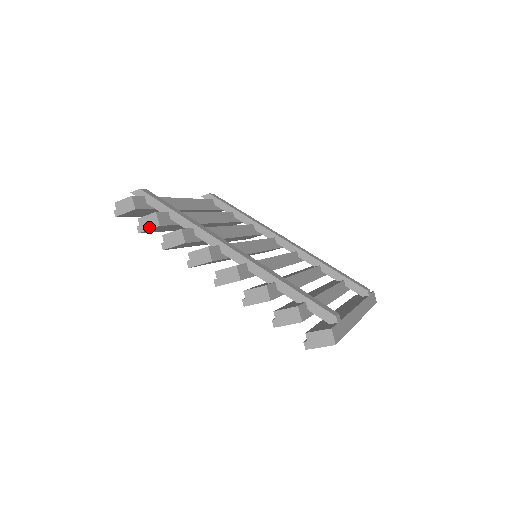
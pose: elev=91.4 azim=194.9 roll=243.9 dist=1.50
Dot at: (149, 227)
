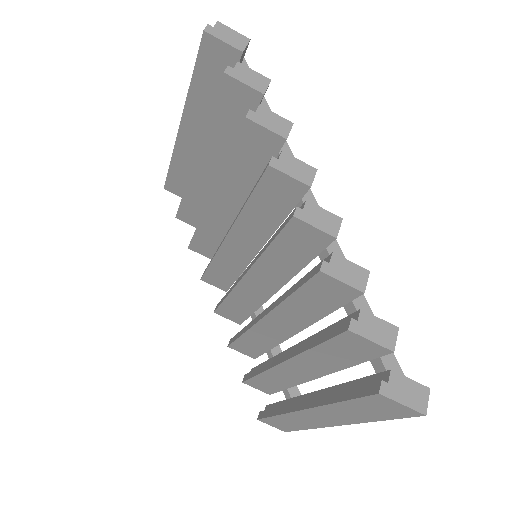
Dot at: (247, 82)
